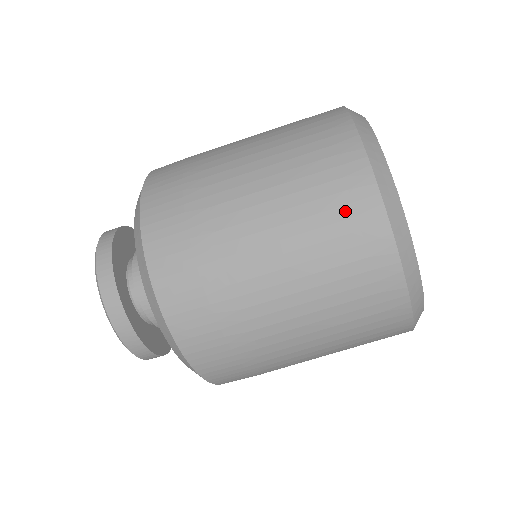
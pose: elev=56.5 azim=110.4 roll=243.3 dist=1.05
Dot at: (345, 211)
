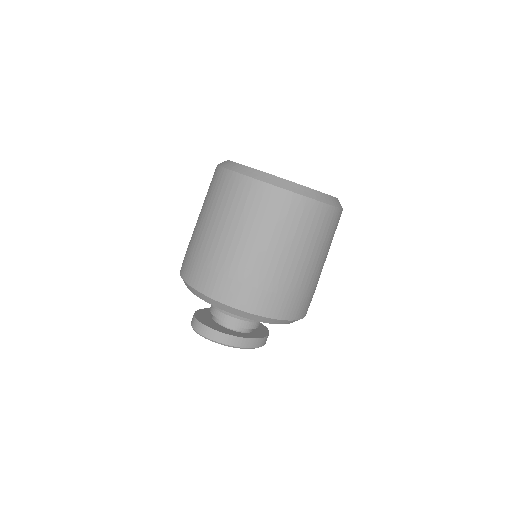
Dot at: (304, 216)
